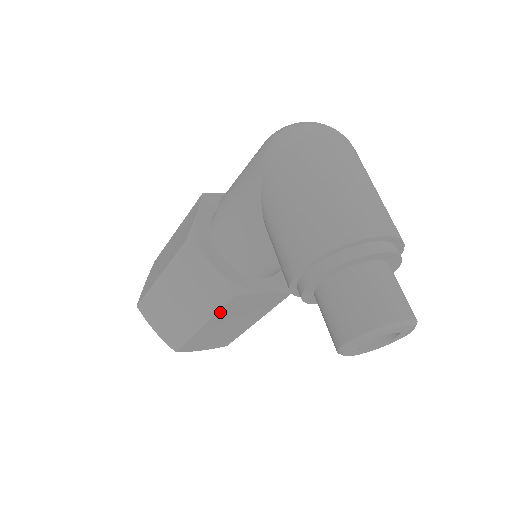
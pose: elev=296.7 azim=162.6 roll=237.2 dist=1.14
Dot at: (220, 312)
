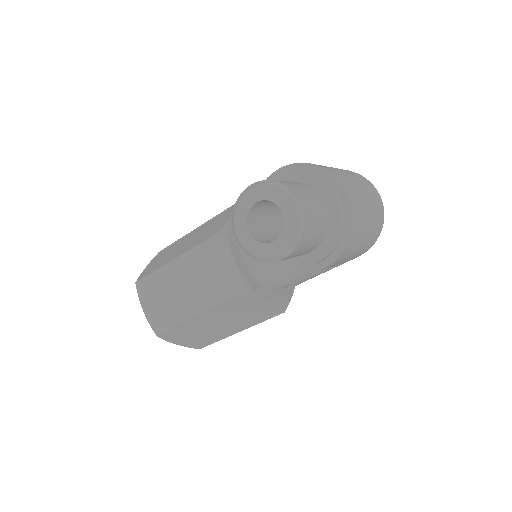
Dot at: (196, 249)
